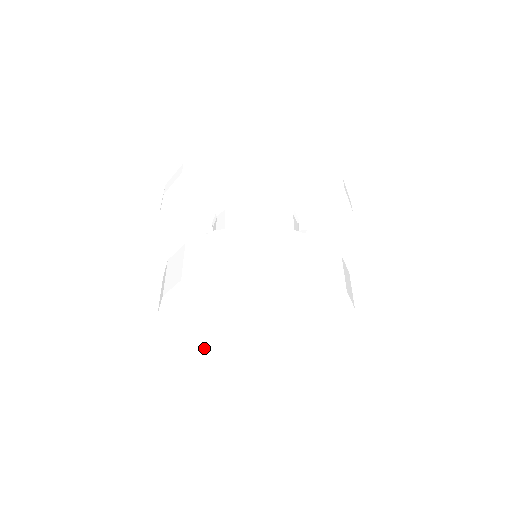
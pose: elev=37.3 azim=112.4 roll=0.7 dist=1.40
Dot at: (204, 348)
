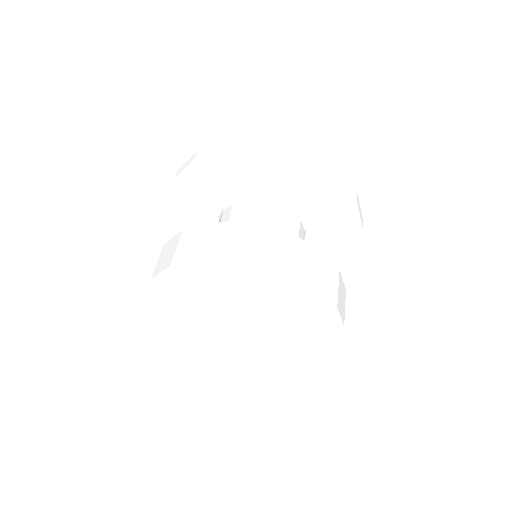
Dot at: (157, 311)
